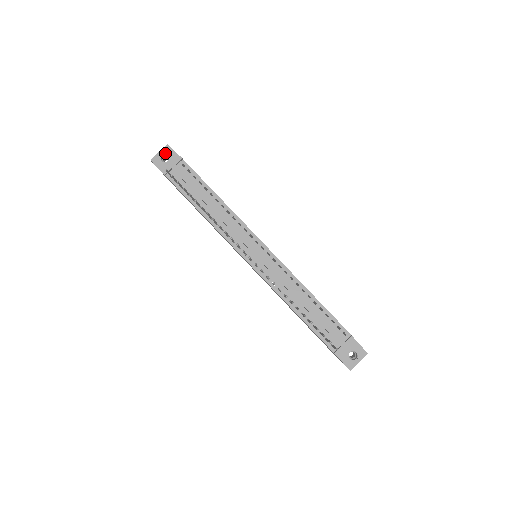
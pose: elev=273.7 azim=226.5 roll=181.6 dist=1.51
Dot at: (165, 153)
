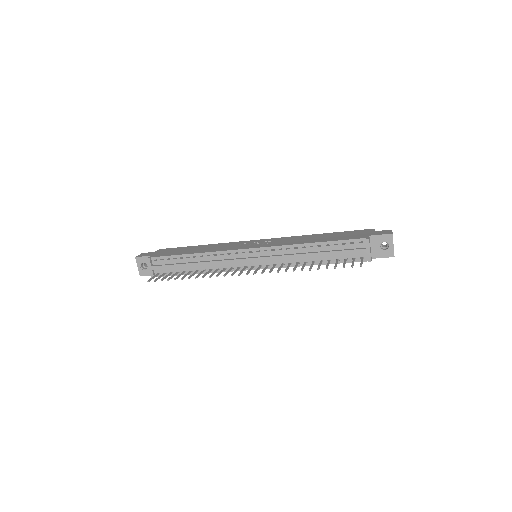
Dot at: (141, 263)
